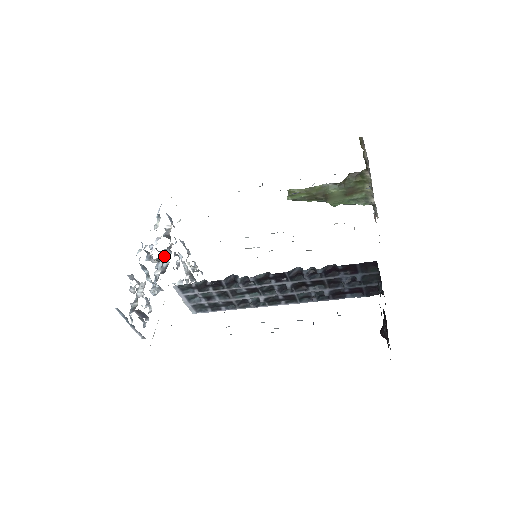
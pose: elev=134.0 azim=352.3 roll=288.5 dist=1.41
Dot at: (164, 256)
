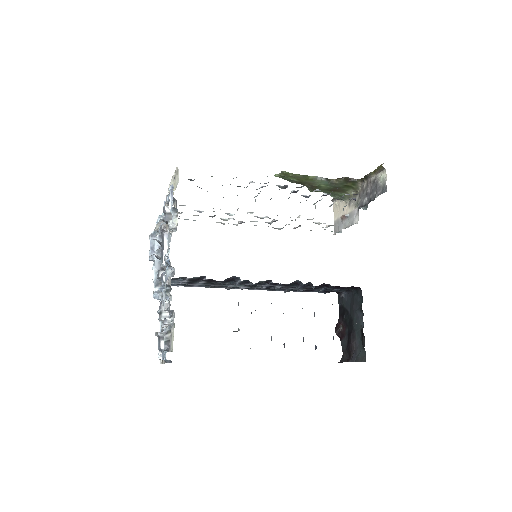
Dot at: (159, 244)
